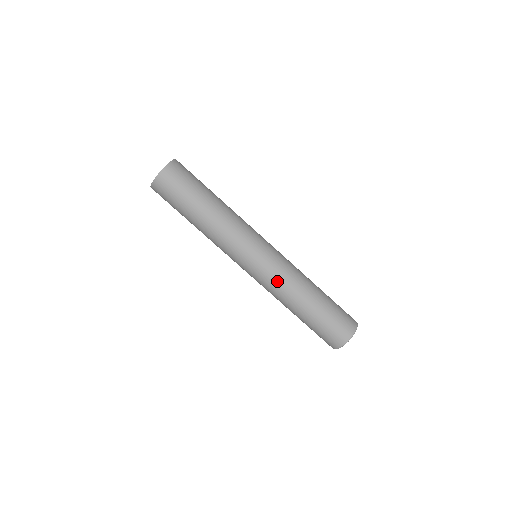
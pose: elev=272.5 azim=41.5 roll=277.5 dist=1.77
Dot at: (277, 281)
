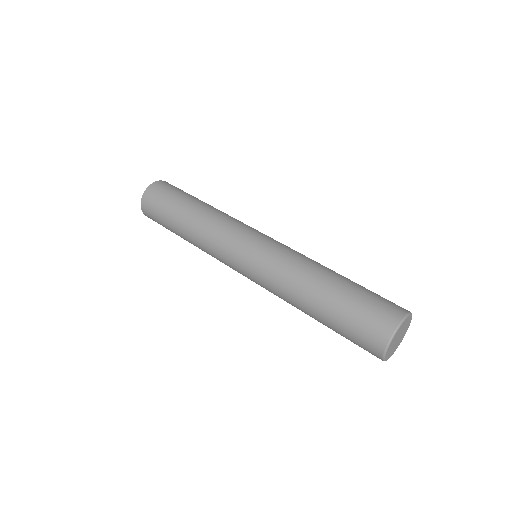
Dot at: (271, 292)
